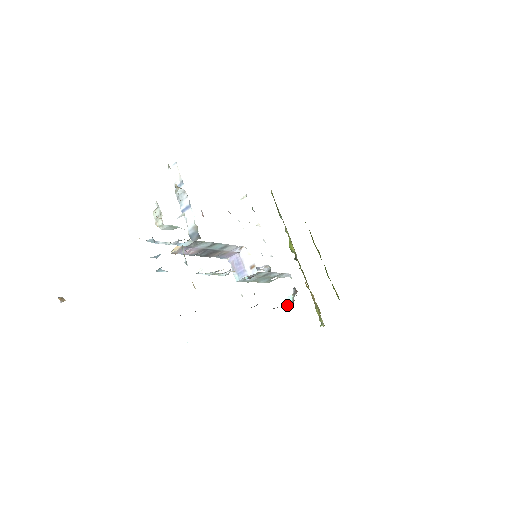
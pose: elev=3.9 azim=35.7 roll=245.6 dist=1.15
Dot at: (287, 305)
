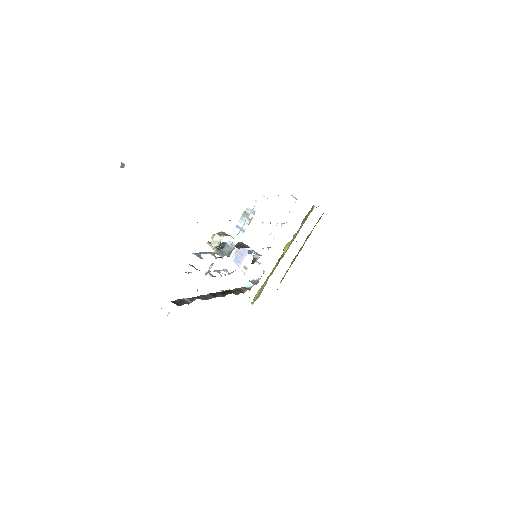
Dot at: (244, 291)
